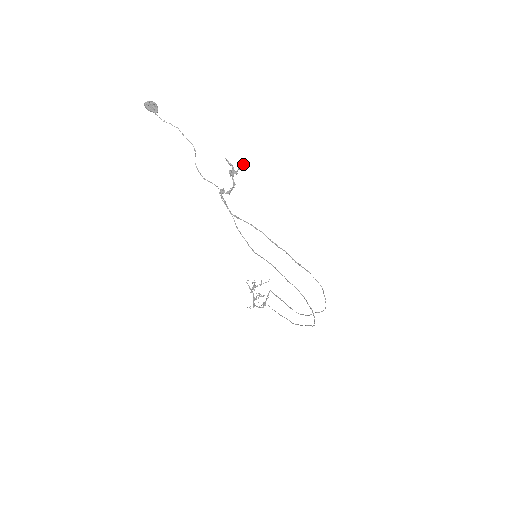
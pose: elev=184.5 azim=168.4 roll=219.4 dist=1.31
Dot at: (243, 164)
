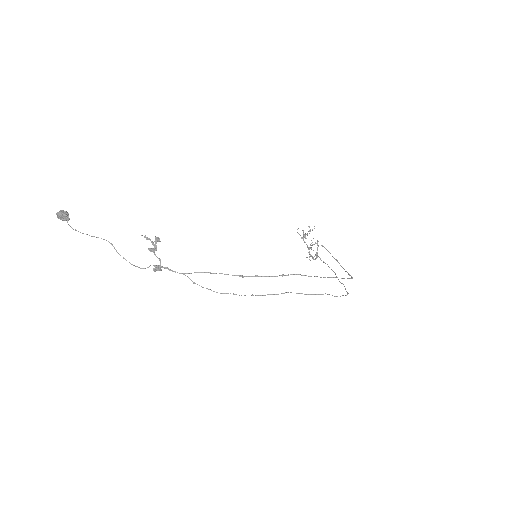
Dot at: (156, 238)
